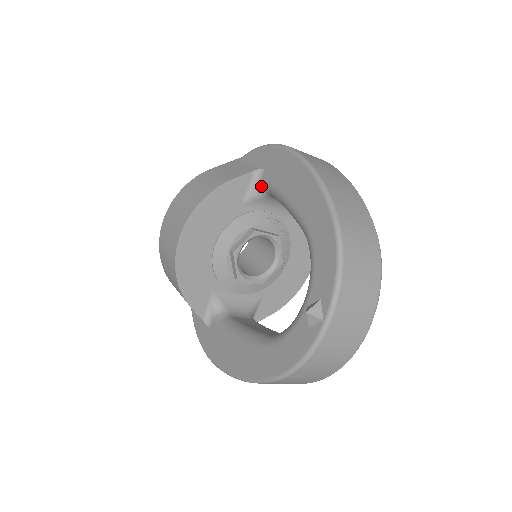
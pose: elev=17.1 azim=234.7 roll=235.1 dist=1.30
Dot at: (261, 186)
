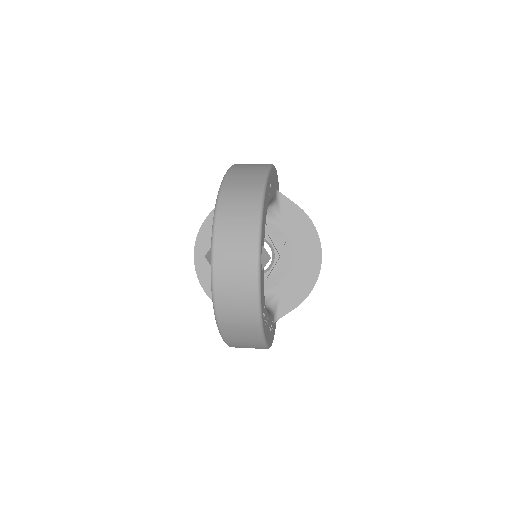
Dot at: occluded
